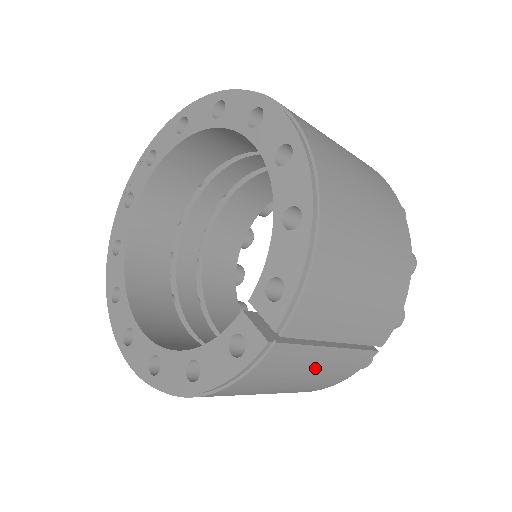
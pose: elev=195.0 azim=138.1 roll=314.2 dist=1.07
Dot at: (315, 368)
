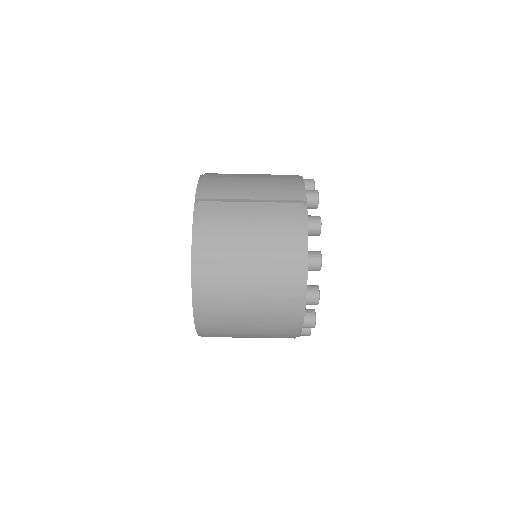
Dot at: (250, 217)
